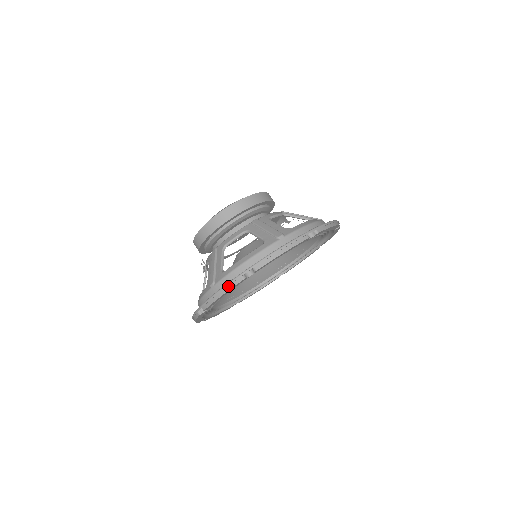
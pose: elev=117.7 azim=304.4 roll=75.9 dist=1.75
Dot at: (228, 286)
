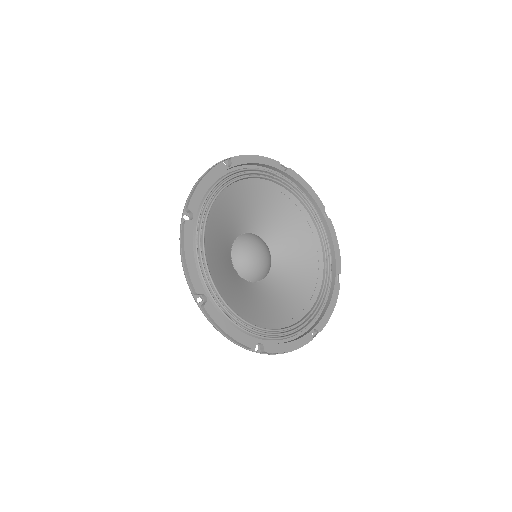
Dot at: (208, 172)
